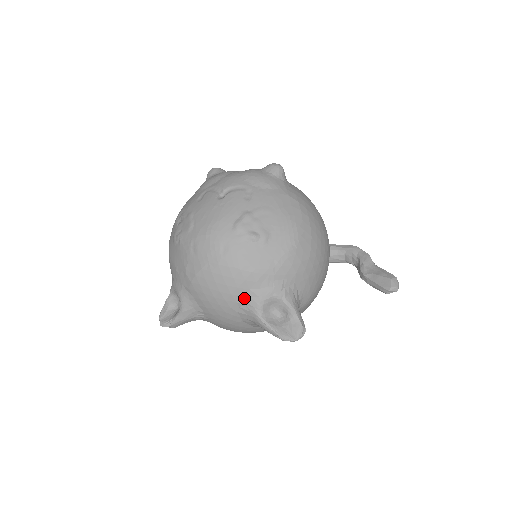
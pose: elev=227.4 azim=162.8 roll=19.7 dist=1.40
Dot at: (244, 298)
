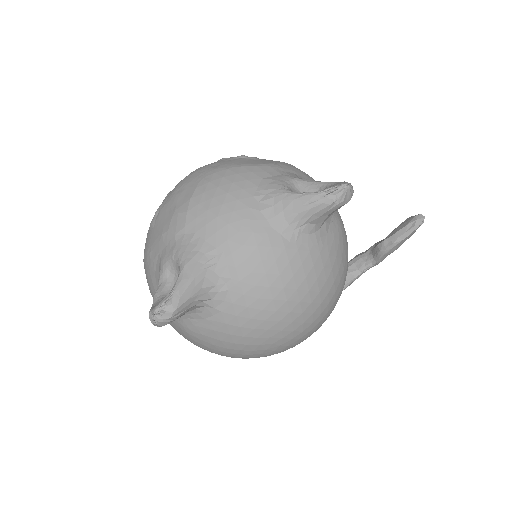
Dot at: (260, 188)
